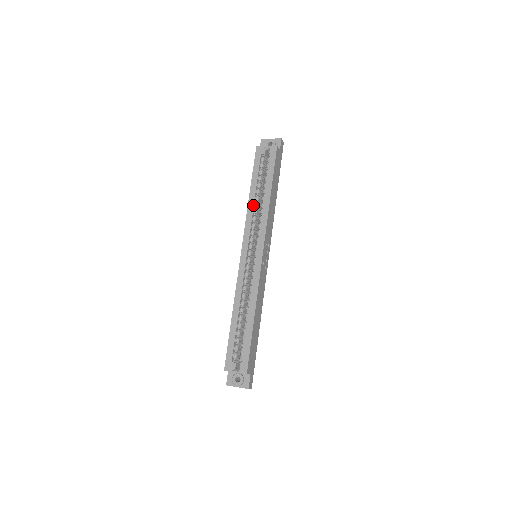
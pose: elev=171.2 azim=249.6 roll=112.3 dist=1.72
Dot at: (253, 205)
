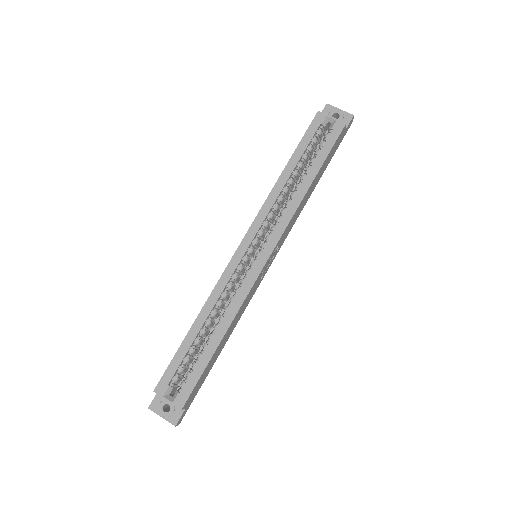
Dot at: (281, 188)
